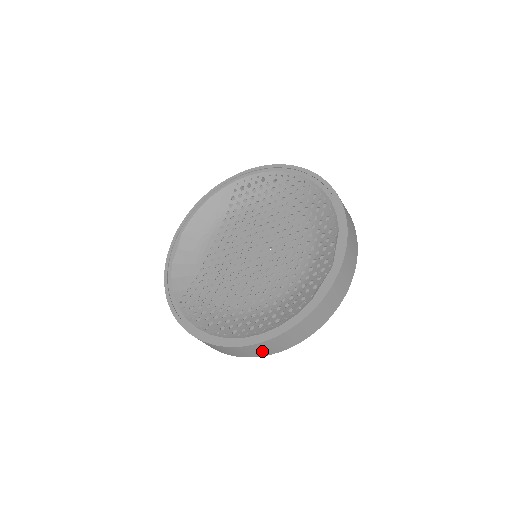
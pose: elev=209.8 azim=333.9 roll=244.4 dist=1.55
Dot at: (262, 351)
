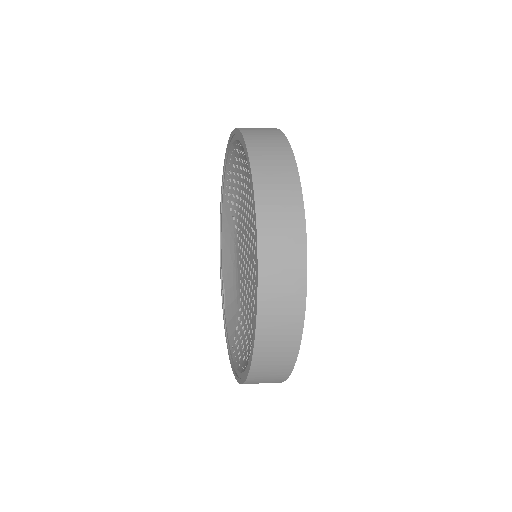
Dot at: (276, 368)
